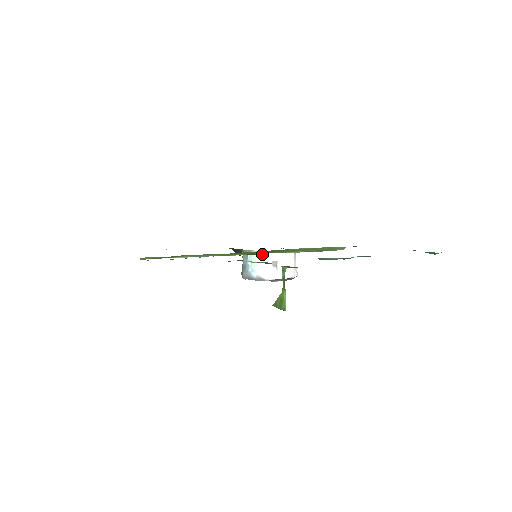
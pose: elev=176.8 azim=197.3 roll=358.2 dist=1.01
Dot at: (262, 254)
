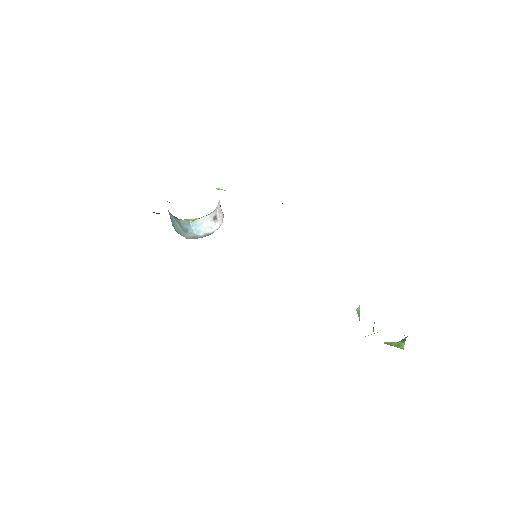
Dot at: occluded
